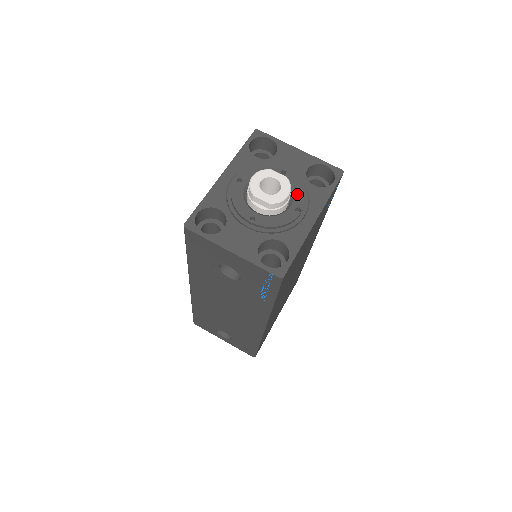
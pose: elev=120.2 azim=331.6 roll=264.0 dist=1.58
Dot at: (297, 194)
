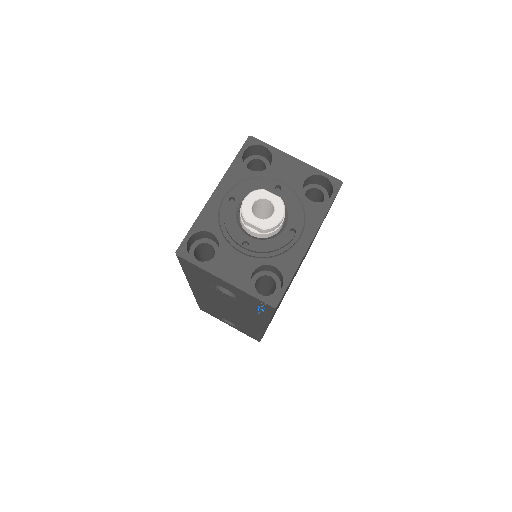
Dot at: (292, 213)
